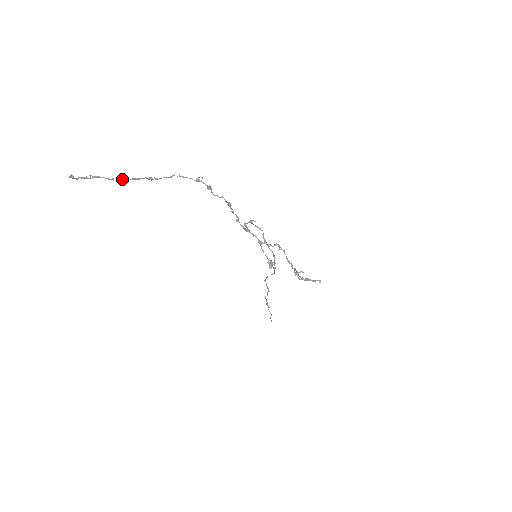
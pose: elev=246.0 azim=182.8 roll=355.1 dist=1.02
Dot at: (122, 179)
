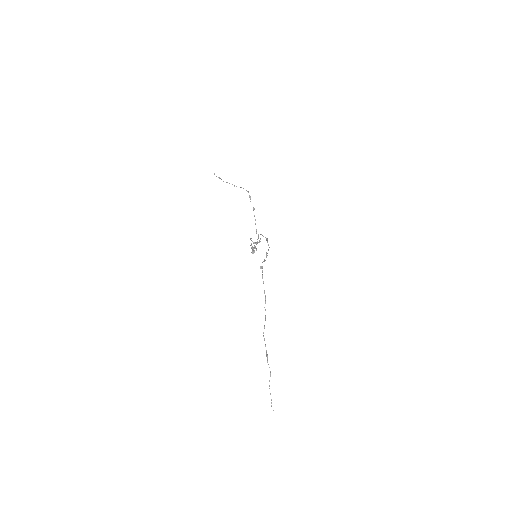
Dot at: (227, 182)
